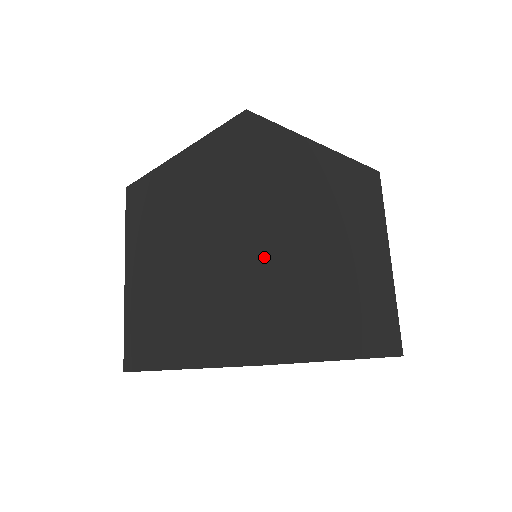
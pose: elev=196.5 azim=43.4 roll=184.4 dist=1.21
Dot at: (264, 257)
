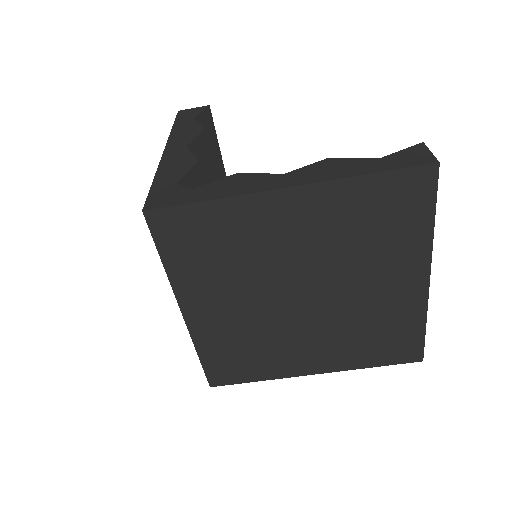
Dot at: (200, 329)
